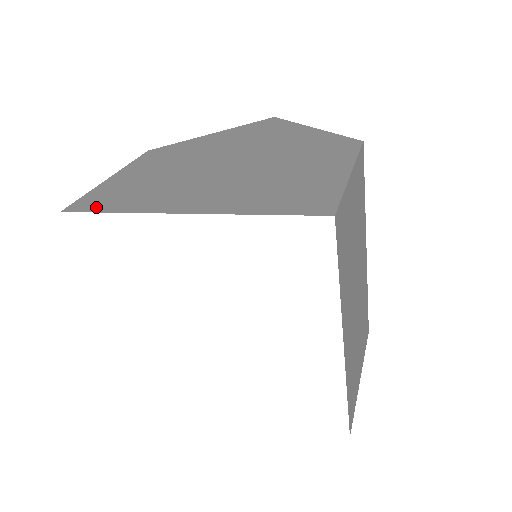
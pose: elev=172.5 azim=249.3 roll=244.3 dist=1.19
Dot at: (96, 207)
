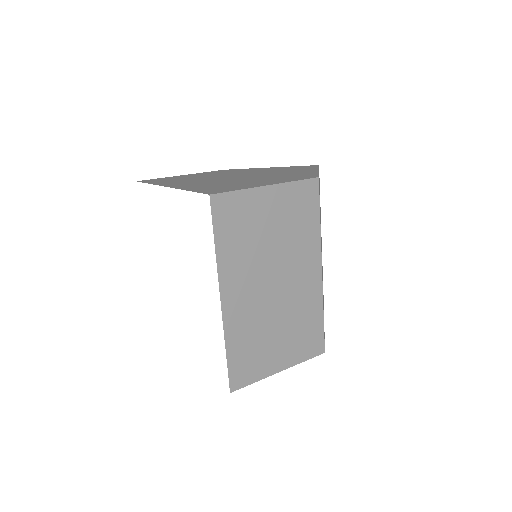
Dot at: occluded
